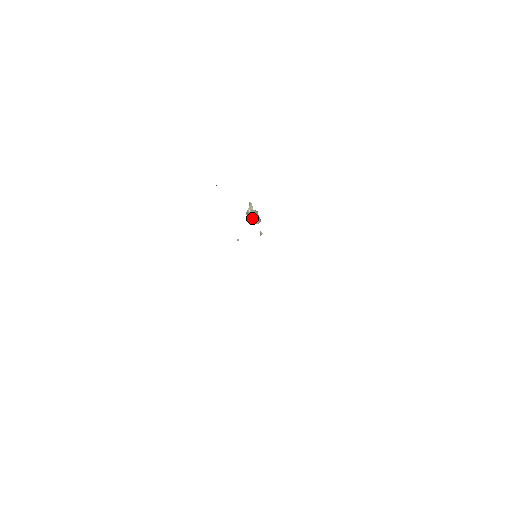
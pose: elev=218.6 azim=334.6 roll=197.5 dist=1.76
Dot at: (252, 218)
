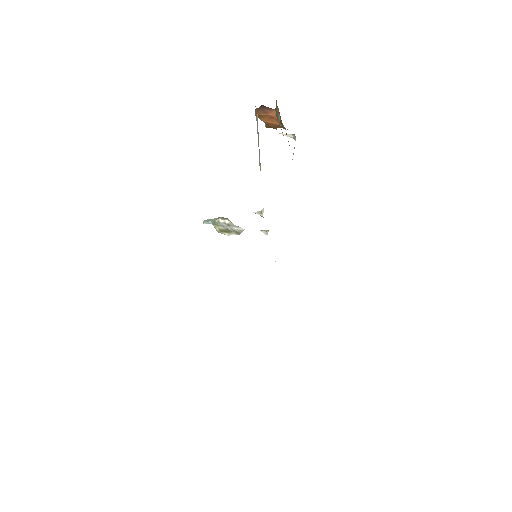
Dot at: occluded
